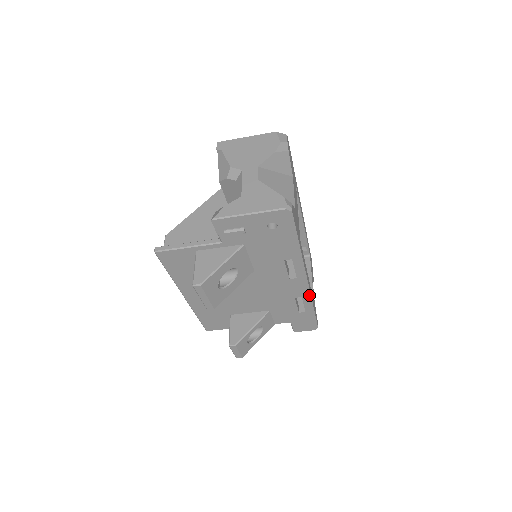
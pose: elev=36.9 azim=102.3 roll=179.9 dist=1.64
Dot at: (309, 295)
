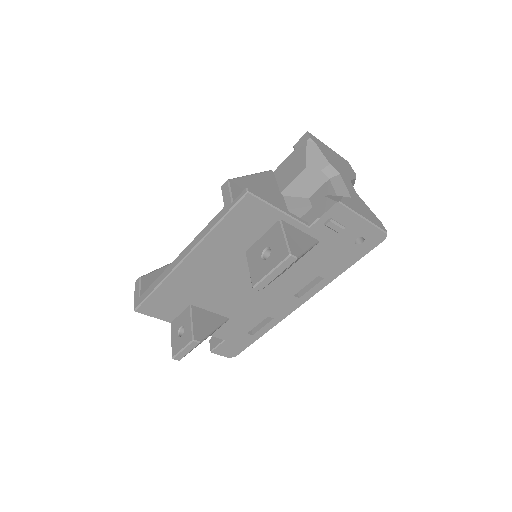
Dot at: (281, 319)
